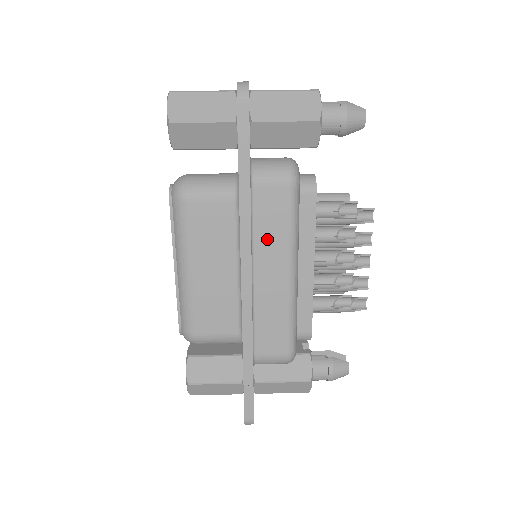
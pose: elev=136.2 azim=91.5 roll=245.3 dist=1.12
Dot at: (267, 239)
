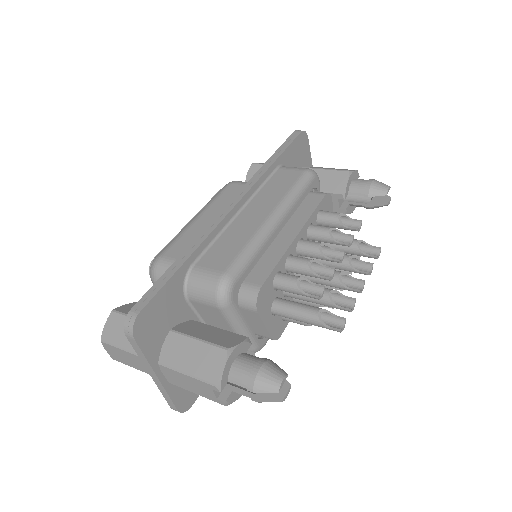
Dot at: (268, 194)
